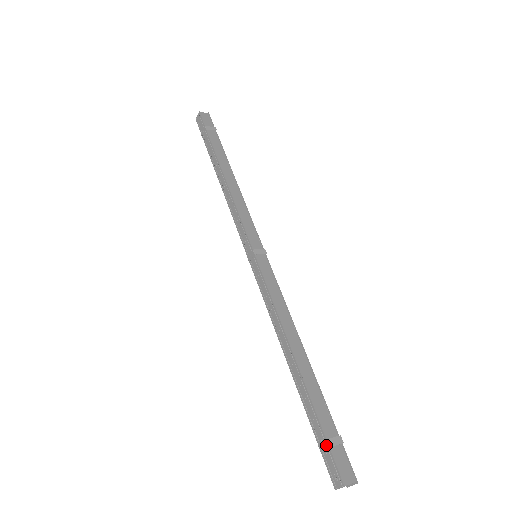
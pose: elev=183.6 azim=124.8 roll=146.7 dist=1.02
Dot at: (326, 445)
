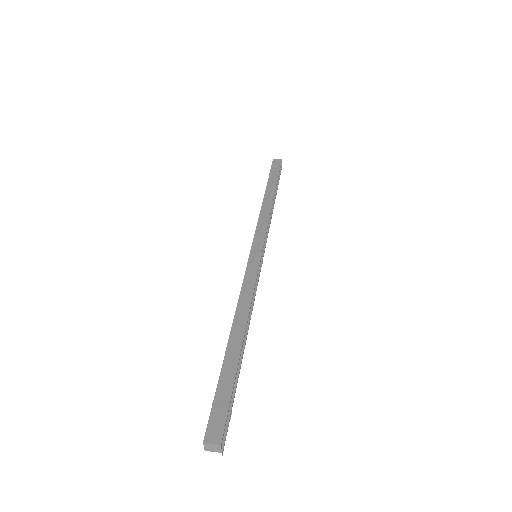
Dot at: (212, 405)
